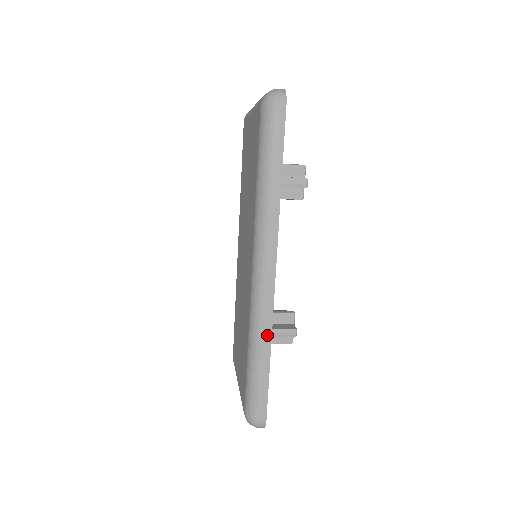
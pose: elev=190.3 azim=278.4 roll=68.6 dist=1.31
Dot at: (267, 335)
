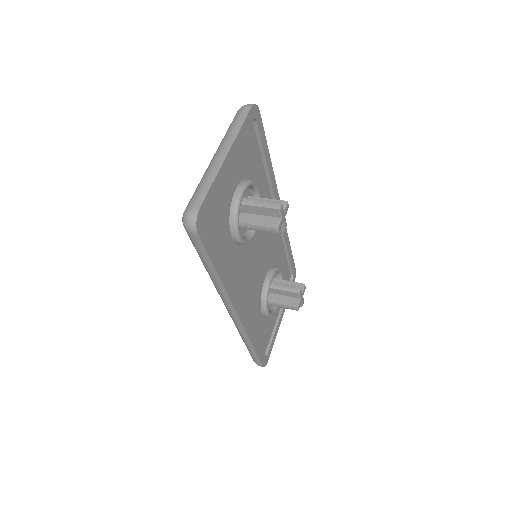
Dot at: (246, 338)
